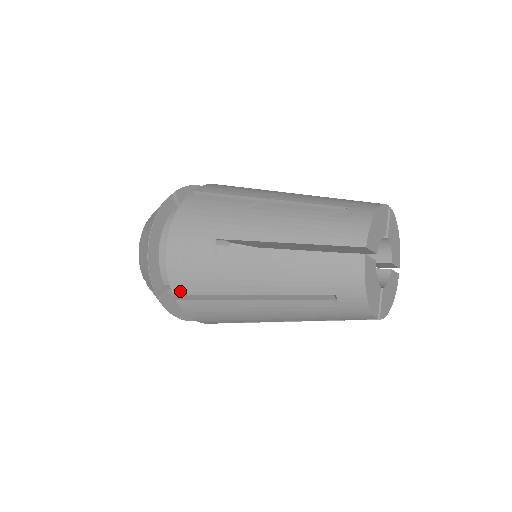
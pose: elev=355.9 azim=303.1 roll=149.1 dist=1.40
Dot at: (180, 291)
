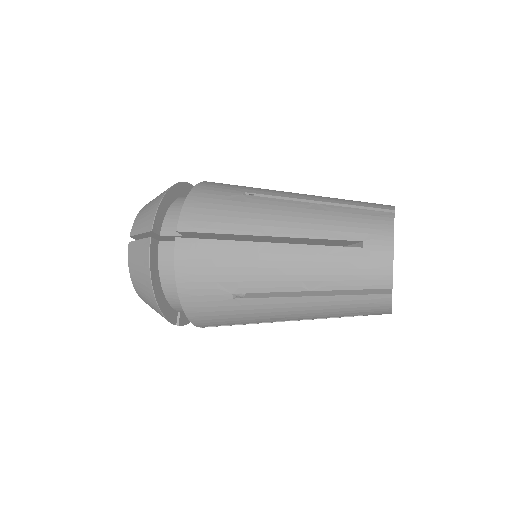
Dot at: (188, 227)
